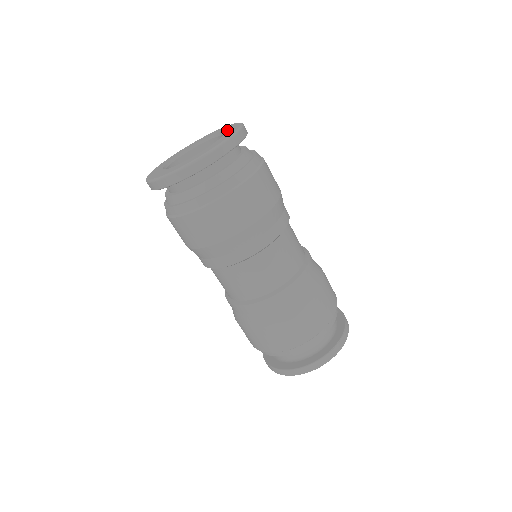
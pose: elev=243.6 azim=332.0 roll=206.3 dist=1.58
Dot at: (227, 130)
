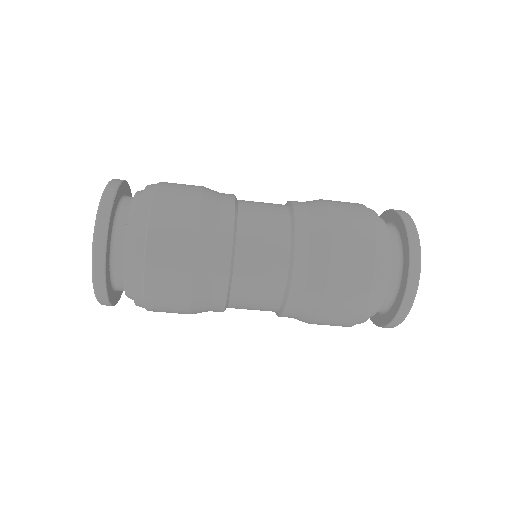
Dot at: occluded
